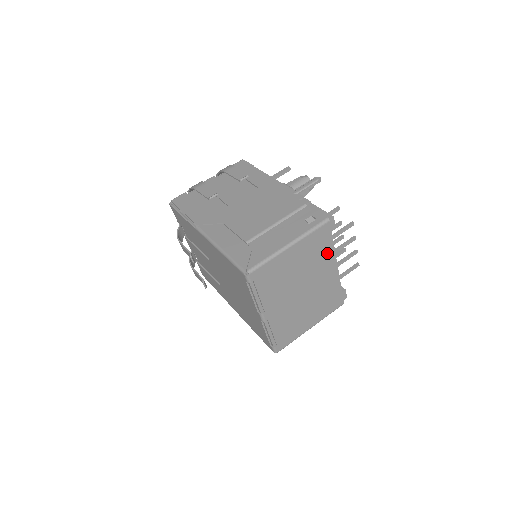
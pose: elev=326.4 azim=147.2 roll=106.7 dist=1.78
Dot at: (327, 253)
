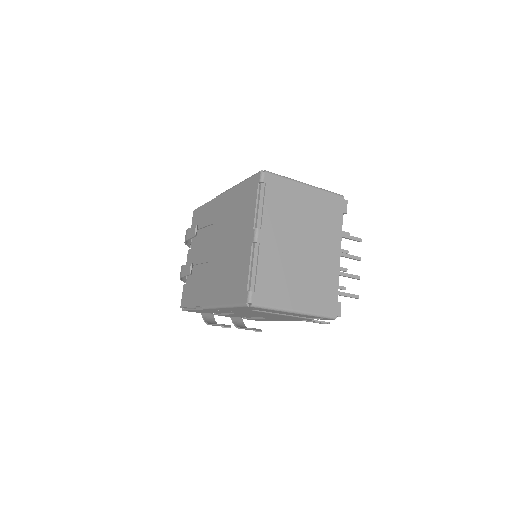
Dot at: (334, 229)
